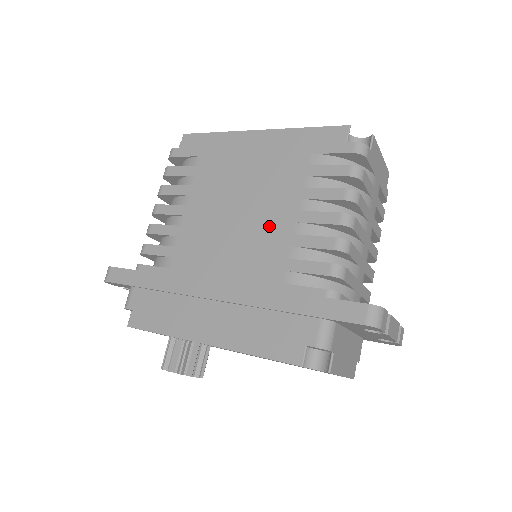
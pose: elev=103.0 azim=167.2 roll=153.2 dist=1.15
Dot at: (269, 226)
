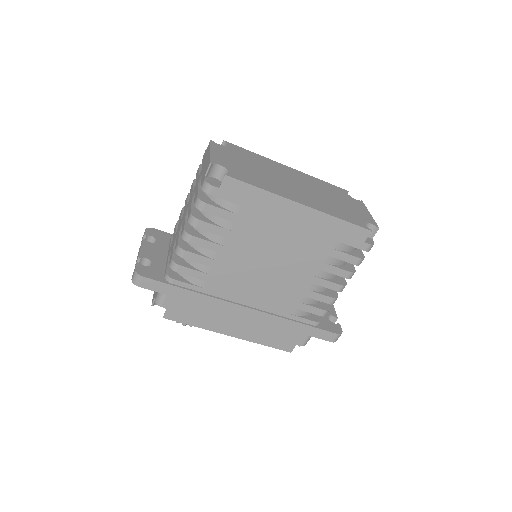
Dot at: (292, 281)
